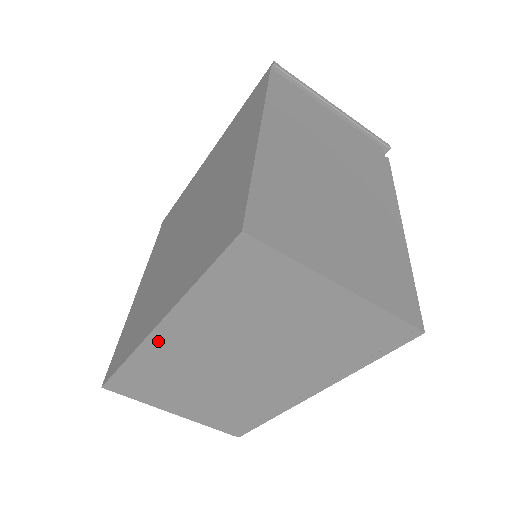
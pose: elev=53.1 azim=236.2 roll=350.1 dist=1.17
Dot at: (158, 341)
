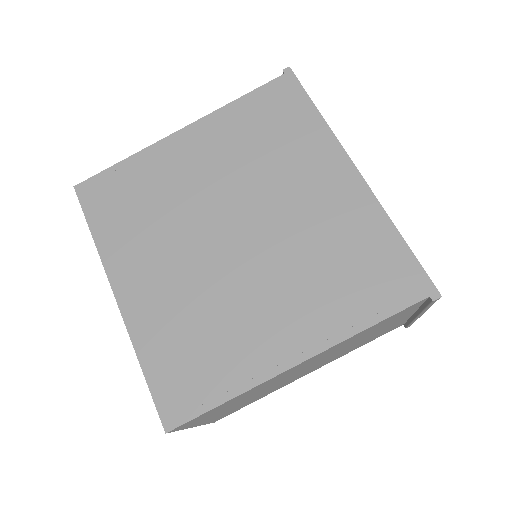
Dot at: occluded
